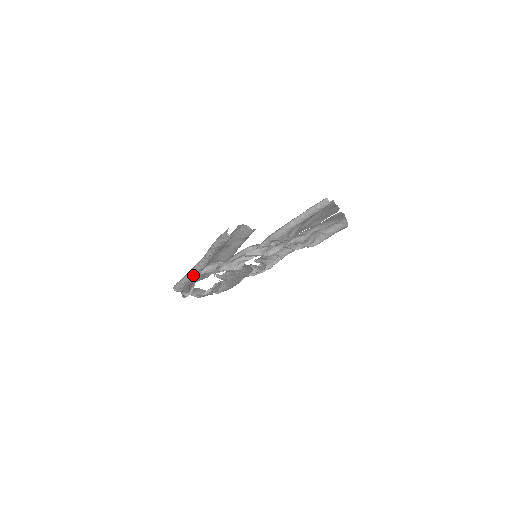
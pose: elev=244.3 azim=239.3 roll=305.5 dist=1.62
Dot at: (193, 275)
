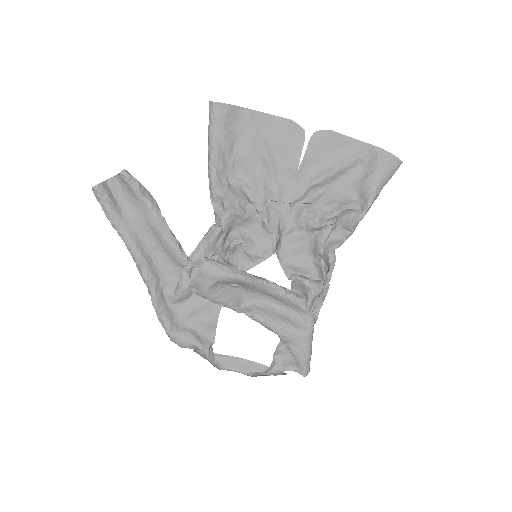
Dot at: (150, 292)
